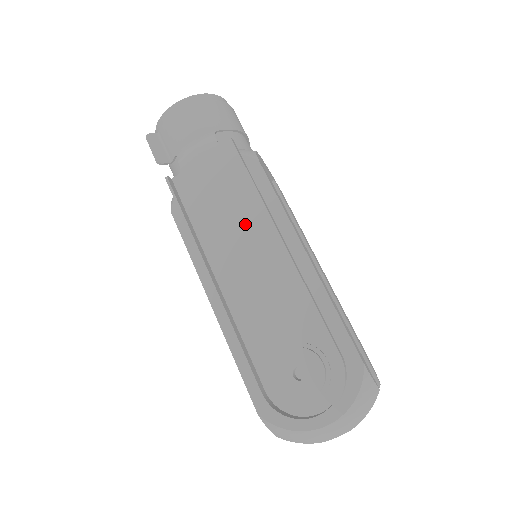
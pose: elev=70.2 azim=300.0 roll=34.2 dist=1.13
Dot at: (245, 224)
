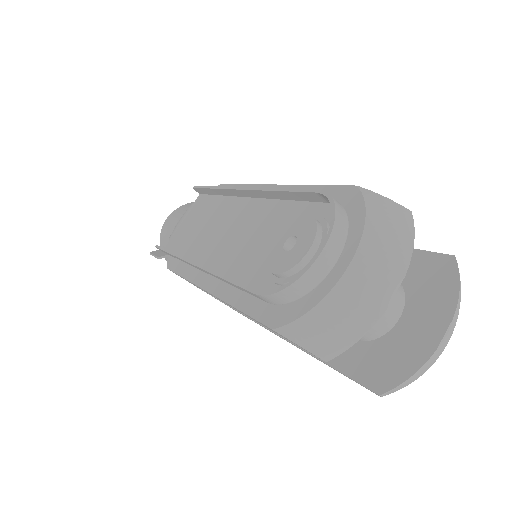
Dot at: (218, 217)
